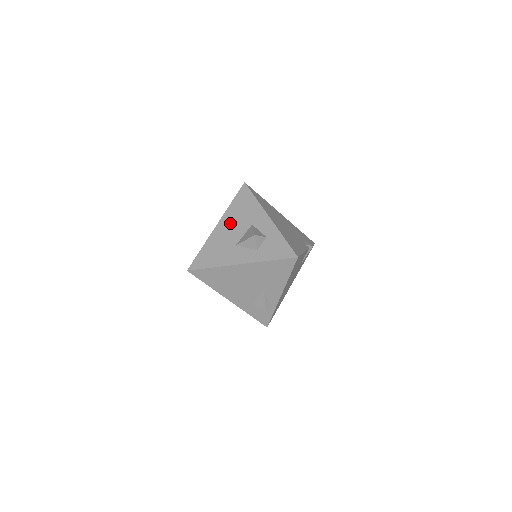
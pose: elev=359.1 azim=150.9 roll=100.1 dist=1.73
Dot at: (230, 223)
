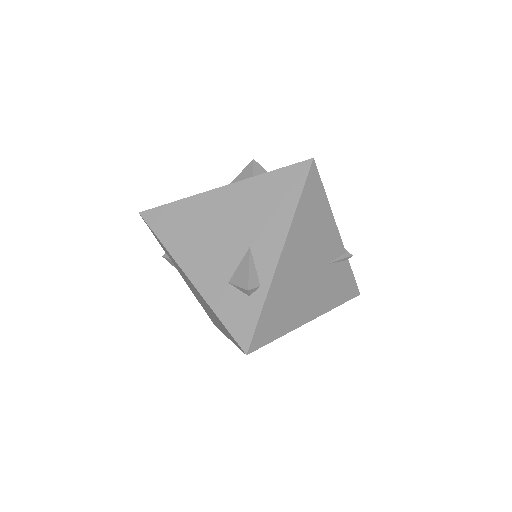
Dot at: occluded
